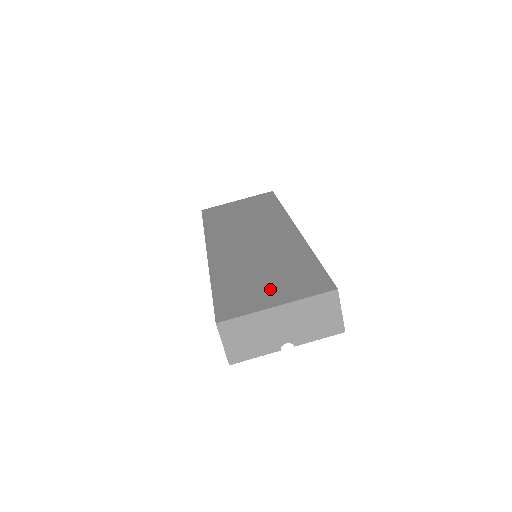
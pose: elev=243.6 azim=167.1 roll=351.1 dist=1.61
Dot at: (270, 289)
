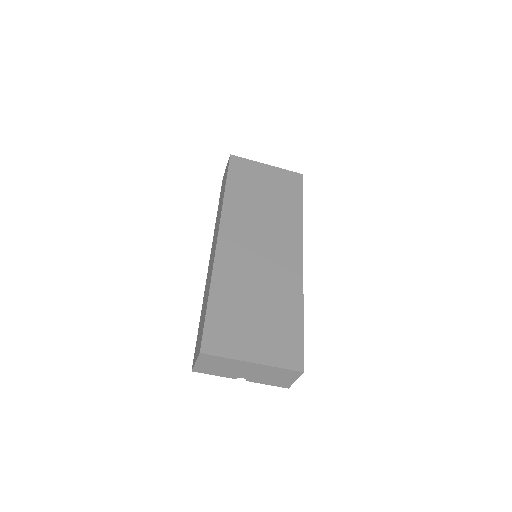
Dot at: (254, 336)
